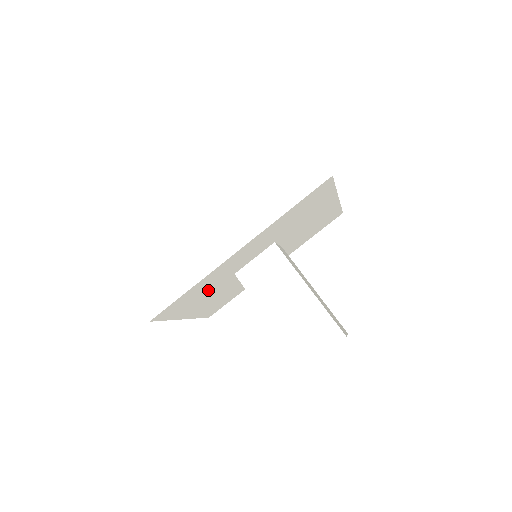
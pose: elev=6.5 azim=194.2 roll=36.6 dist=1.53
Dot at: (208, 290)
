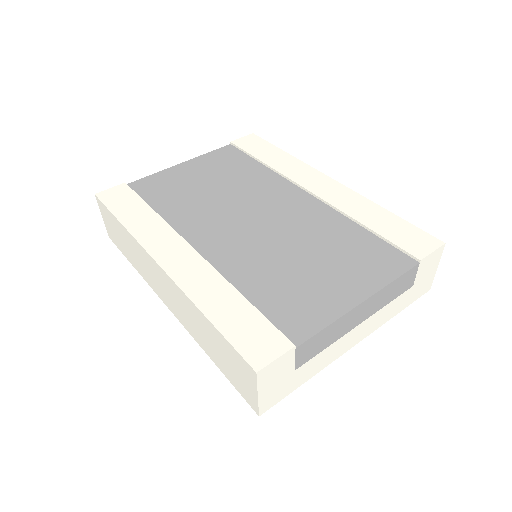
Dot at: occluded
